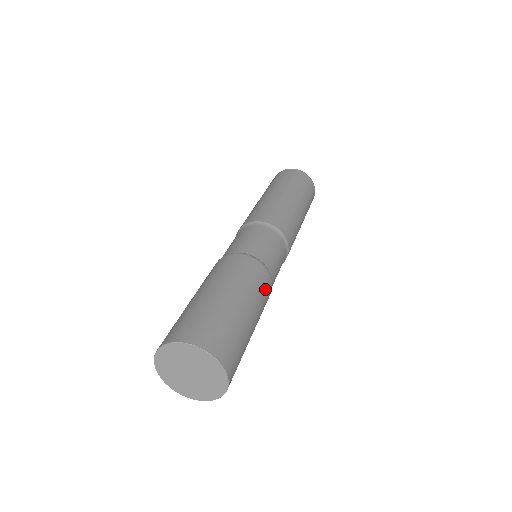
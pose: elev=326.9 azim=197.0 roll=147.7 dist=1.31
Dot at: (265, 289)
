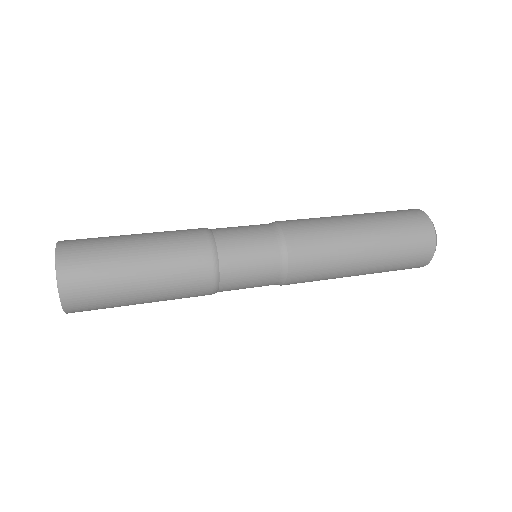
Dot at: (188, 246)
